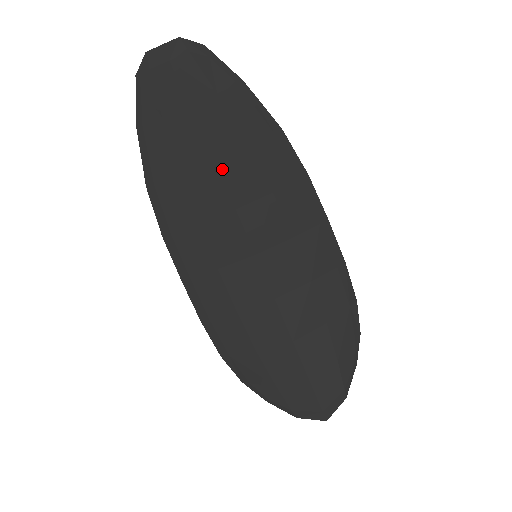
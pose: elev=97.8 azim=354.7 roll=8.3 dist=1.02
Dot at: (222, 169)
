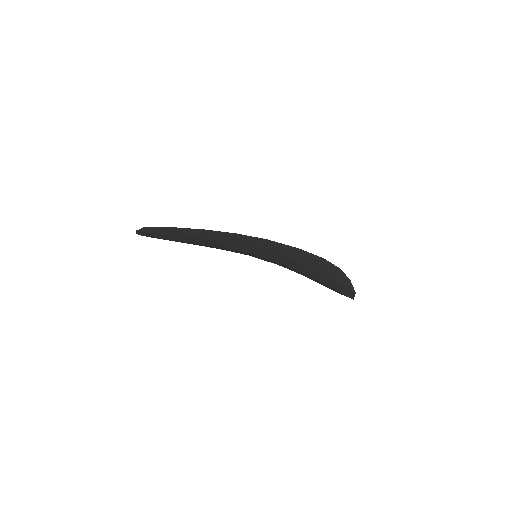
Dot at: (204, 244)
